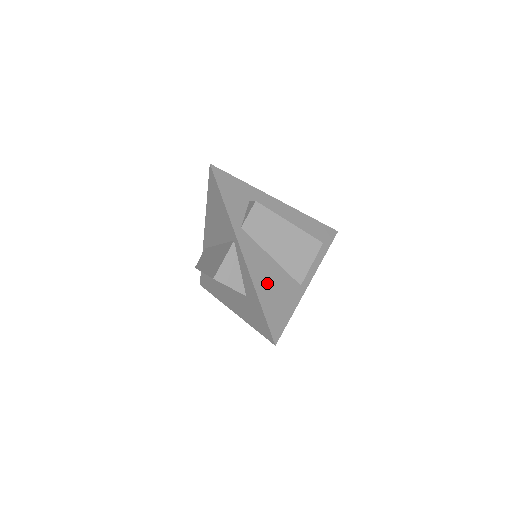
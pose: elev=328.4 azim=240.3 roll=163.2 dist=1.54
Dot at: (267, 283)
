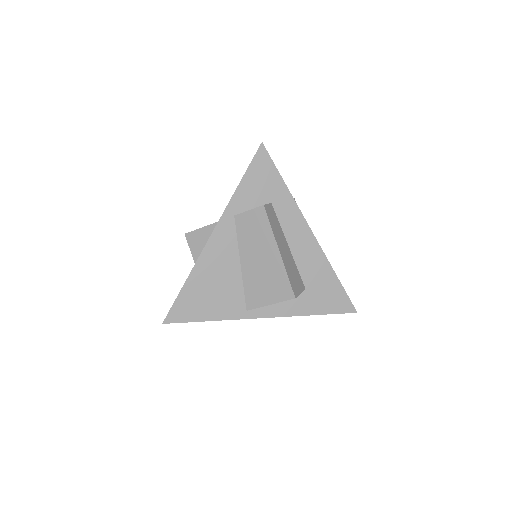
Dot at: (210, 277)
